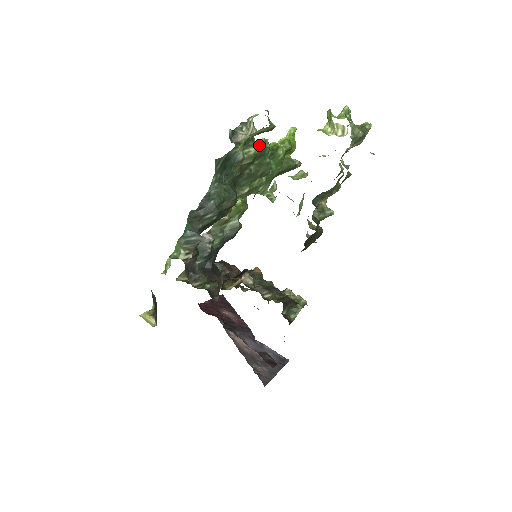
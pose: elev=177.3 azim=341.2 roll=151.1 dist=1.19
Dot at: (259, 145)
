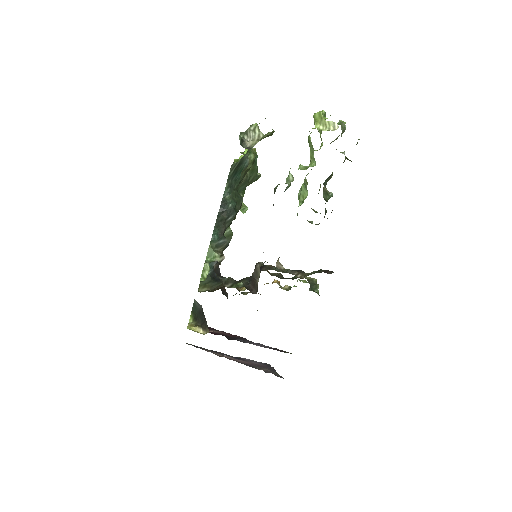
Dot at: (253, 152)
